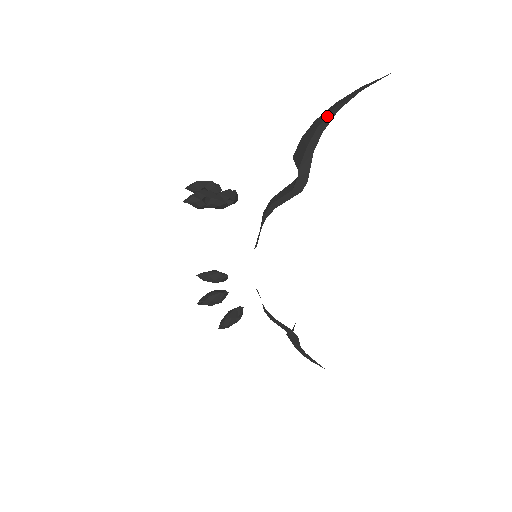
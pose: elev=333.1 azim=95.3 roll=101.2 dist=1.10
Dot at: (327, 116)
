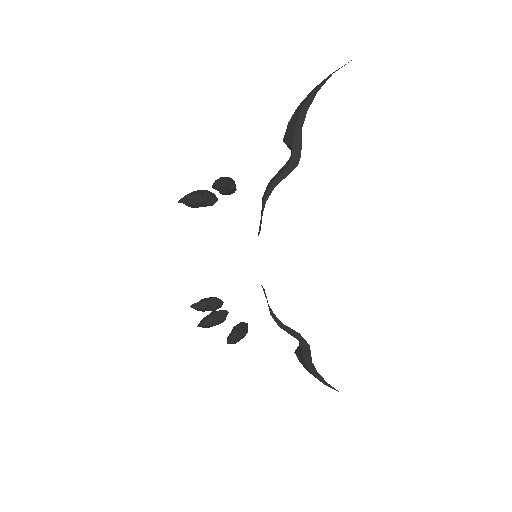
Dot at: (308, 98)
